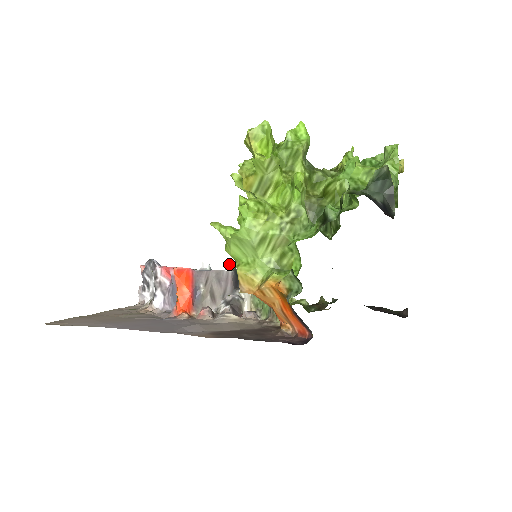
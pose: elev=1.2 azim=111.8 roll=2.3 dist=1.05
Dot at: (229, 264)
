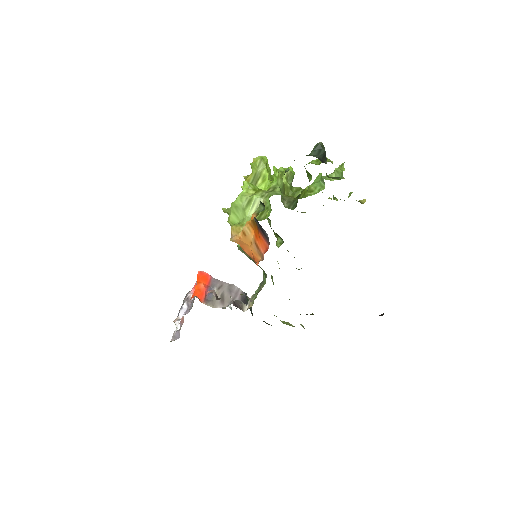
Dot at: occluded
